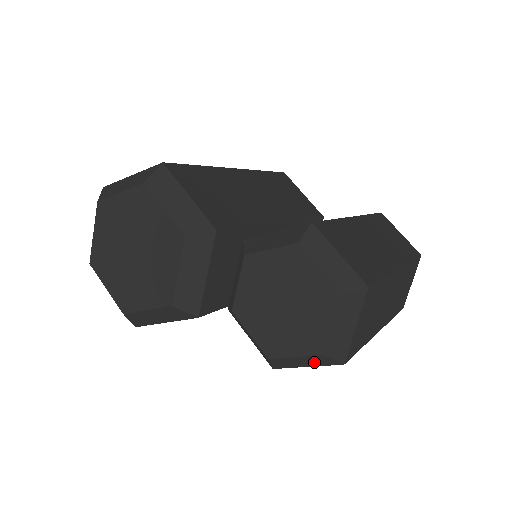
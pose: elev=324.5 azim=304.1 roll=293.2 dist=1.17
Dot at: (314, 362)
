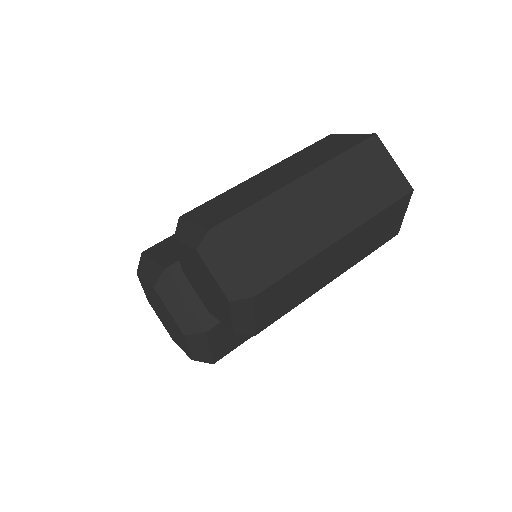
Dot at: (245, 311)
